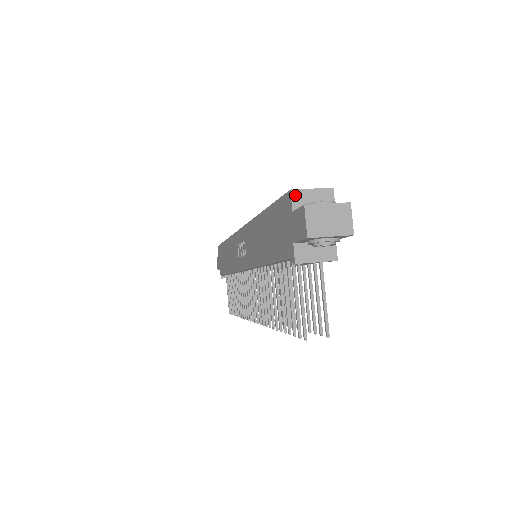
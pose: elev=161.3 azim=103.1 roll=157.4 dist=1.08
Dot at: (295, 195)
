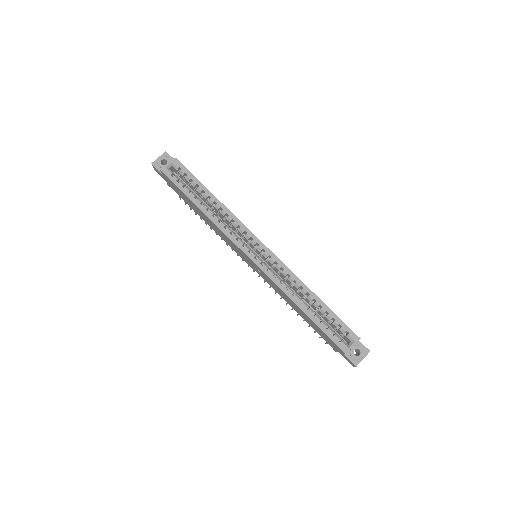
Dot at: occluded
